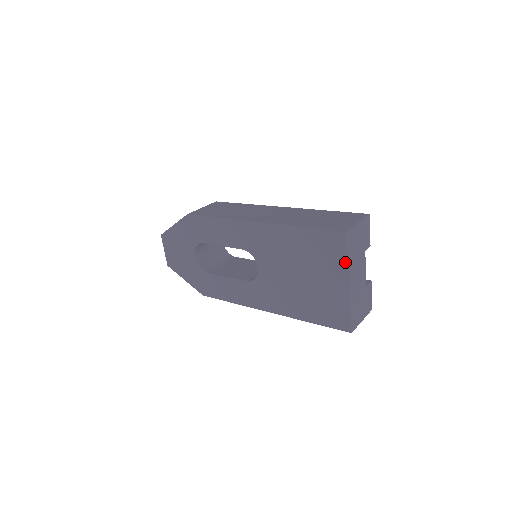
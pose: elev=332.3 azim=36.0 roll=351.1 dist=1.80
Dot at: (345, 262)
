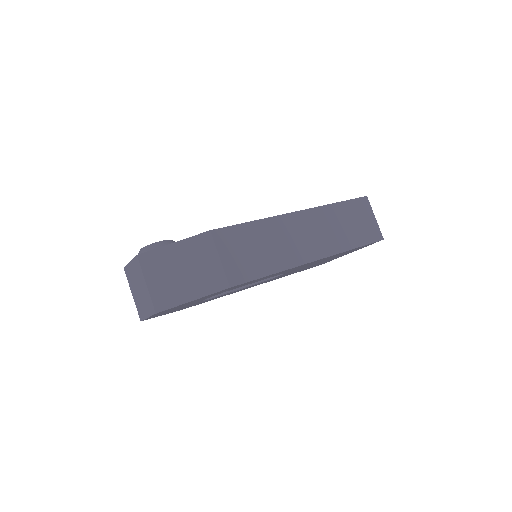
Dot at: occluded
